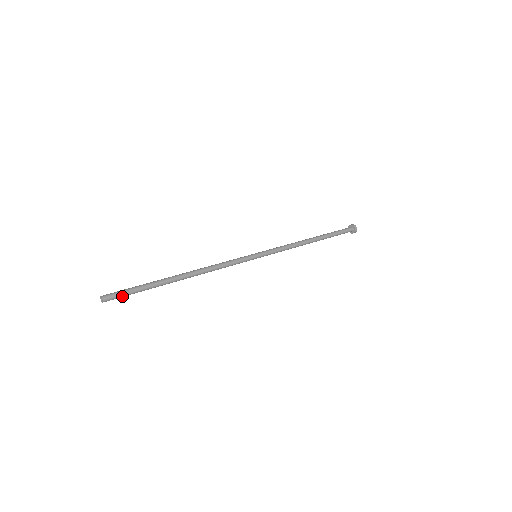
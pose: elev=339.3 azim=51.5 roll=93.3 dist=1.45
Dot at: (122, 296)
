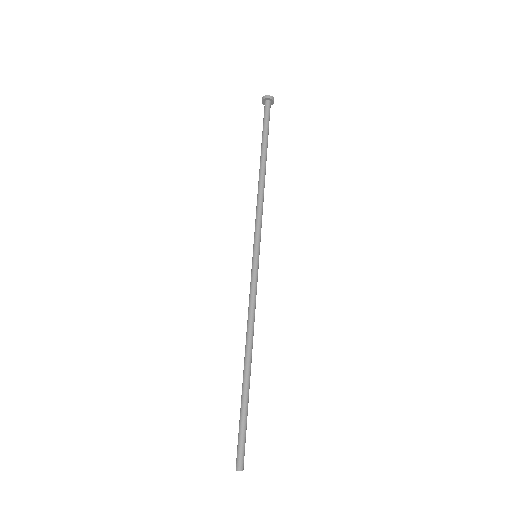
Dot at: occluded
